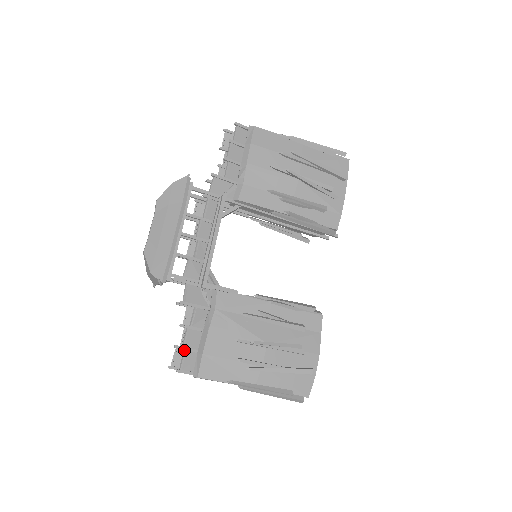
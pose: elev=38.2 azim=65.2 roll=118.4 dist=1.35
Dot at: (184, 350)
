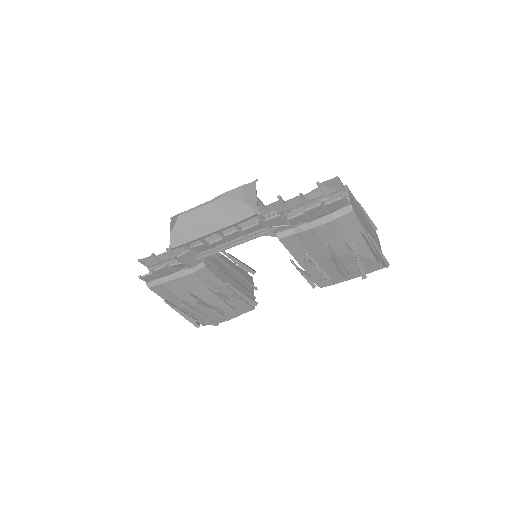
Dot at: (153, 272)
